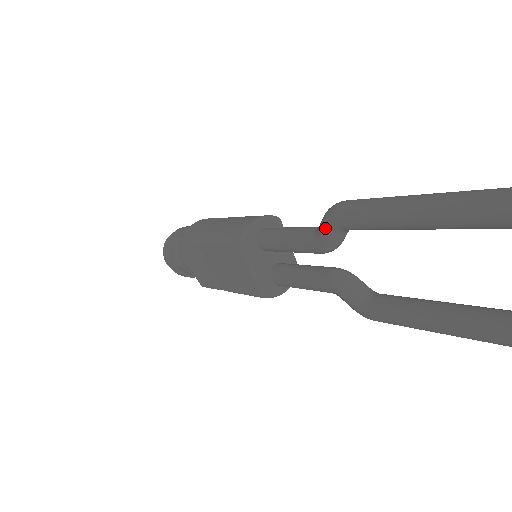
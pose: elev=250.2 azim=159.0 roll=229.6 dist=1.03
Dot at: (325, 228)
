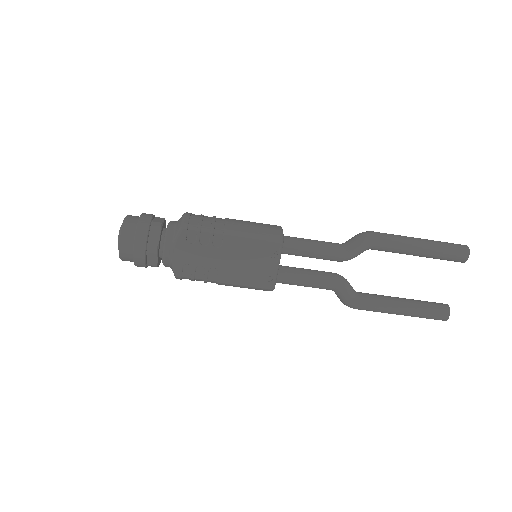
Dot at: (361, 245)
